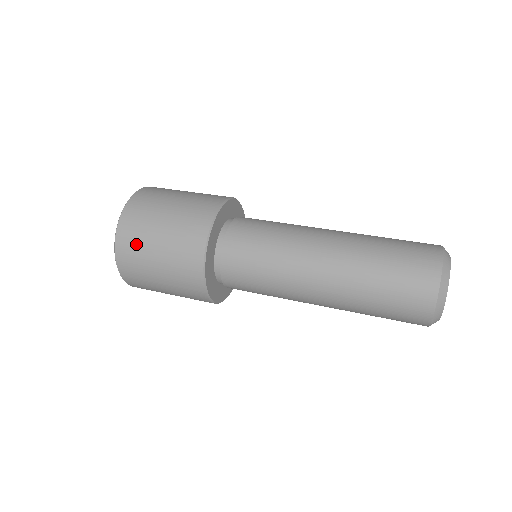
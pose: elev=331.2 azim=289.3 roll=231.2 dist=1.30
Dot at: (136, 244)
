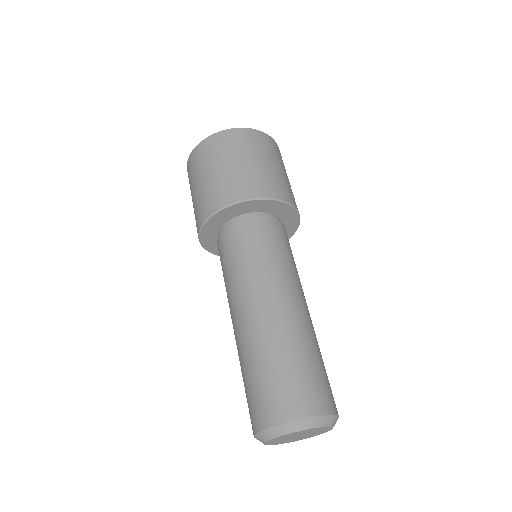
Dot at: (208, 155)
